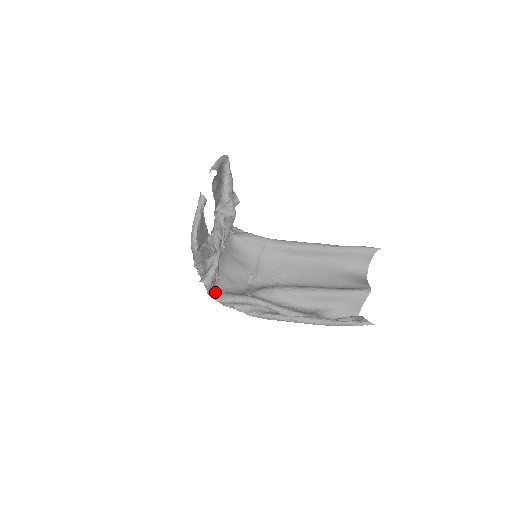
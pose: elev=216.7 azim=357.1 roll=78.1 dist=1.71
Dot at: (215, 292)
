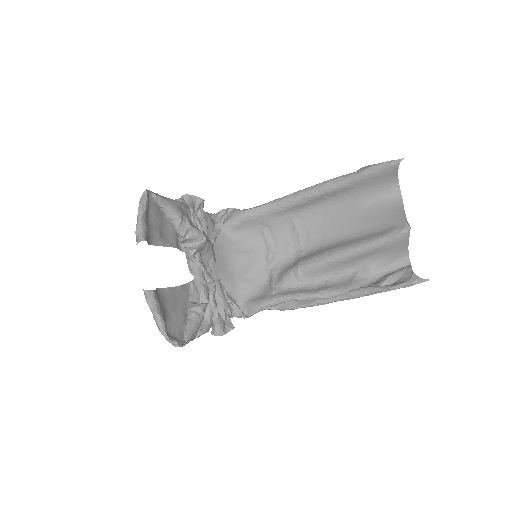
Dot at: (238, 310)
